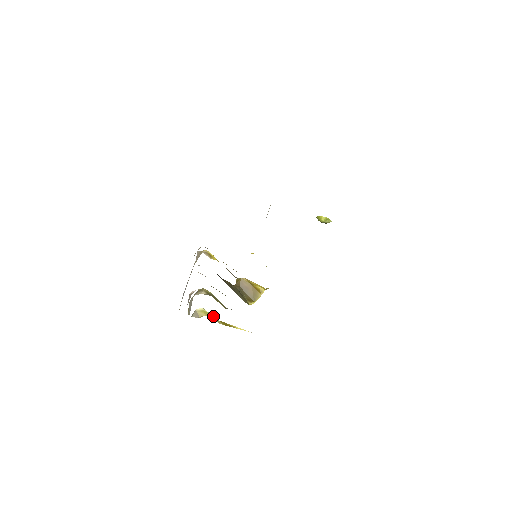
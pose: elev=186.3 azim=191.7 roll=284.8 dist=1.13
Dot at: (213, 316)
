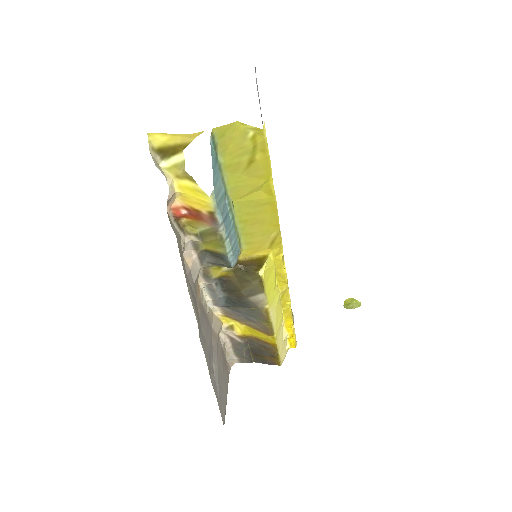
Dot at: (174, 157)
